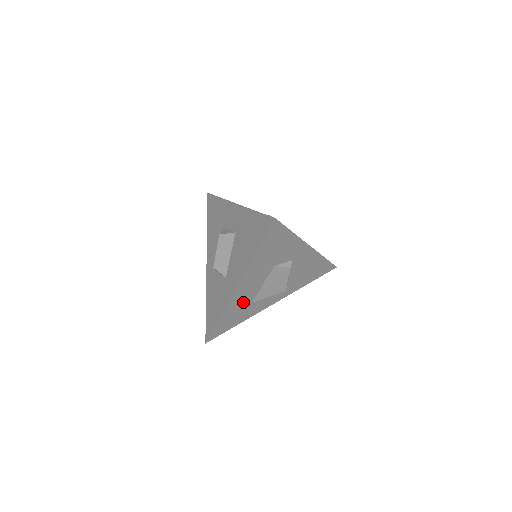
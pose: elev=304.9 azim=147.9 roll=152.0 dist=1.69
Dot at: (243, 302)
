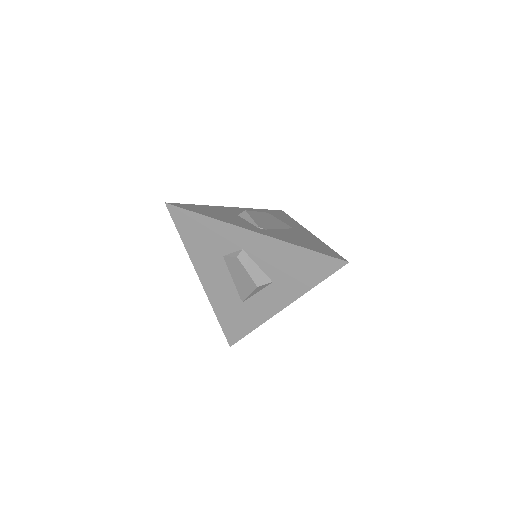
Dot at: (229, 300)
